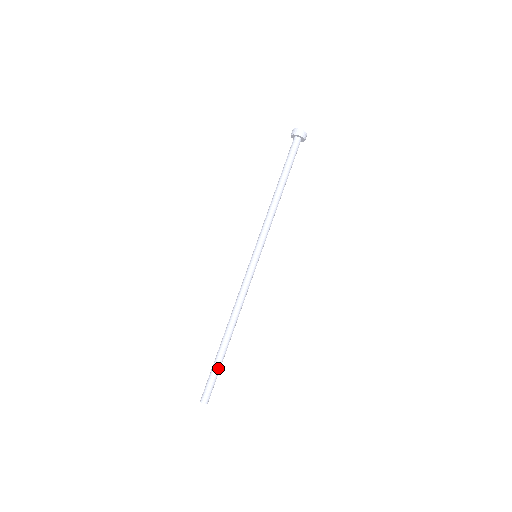
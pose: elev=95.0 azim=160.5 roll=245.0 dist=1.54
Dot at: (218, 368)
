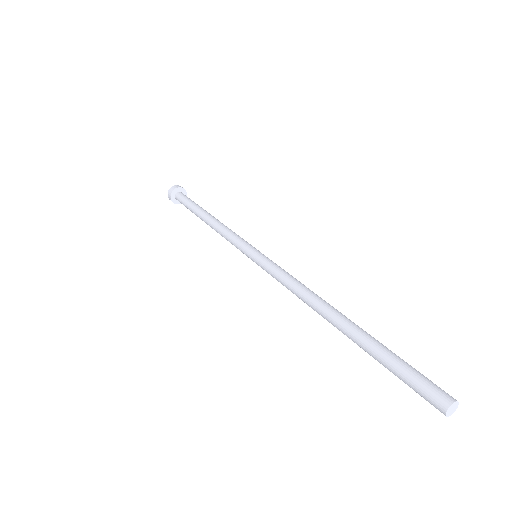
Dot at: (392, 354)
